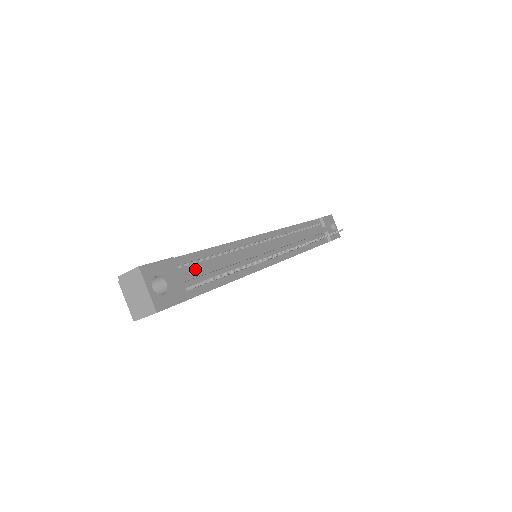
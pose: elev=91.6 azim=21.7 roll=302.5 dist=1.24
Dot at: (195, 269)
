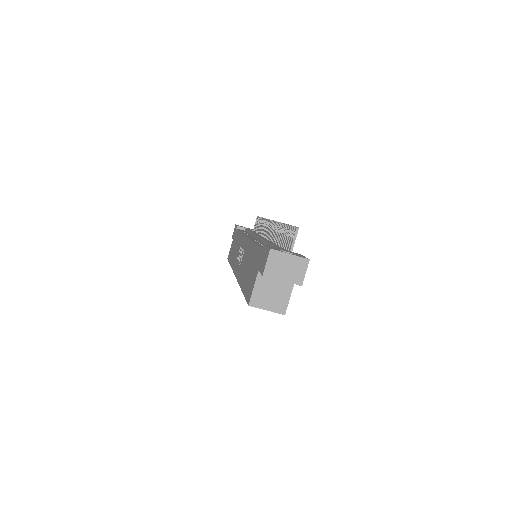
Dot at: (275, 246)
